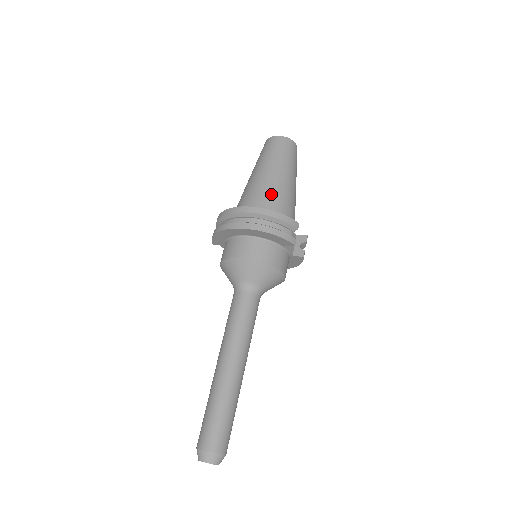
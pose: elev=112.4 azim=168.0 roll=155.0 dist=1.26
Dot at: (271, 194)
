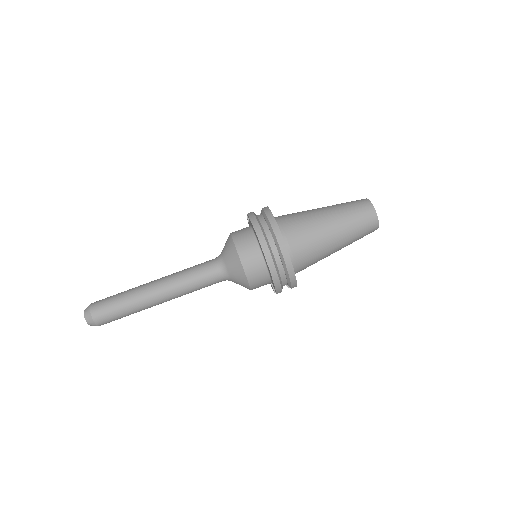
Dot at: (312, 251)
